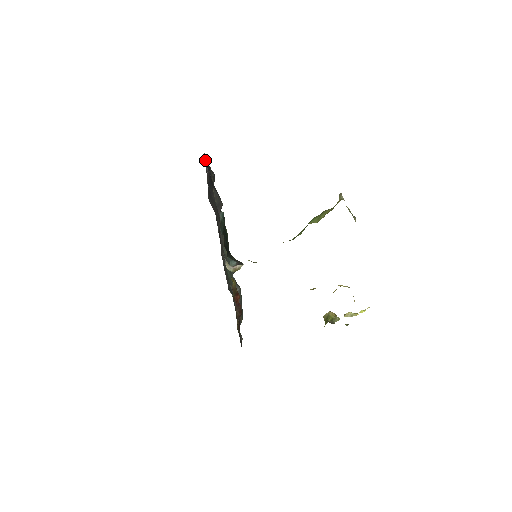
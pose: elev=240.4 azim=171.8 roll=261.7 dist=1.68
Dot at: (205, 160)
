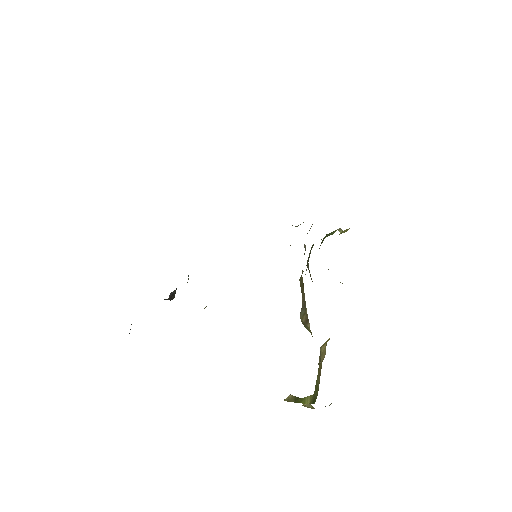
Dot at: occluded
